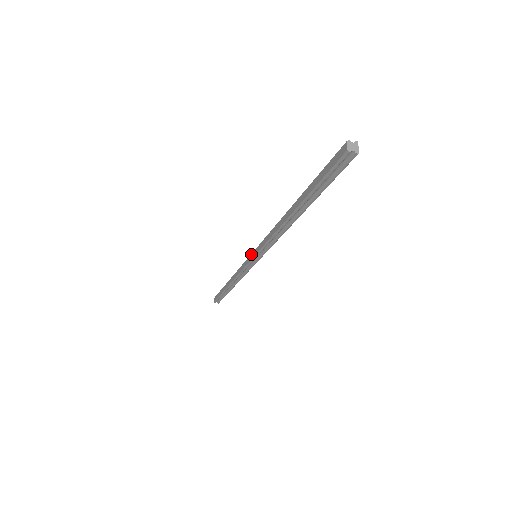
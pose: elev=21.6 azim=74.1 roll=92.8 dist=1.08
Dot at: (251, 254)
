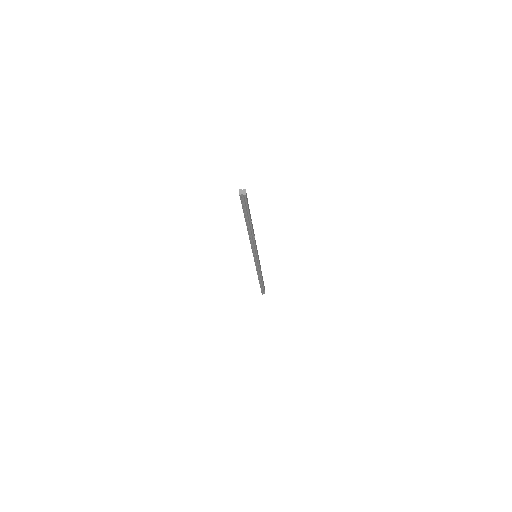
Dot at: occluded
